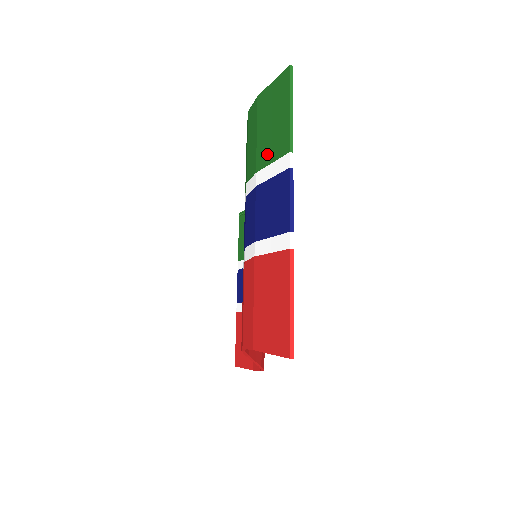
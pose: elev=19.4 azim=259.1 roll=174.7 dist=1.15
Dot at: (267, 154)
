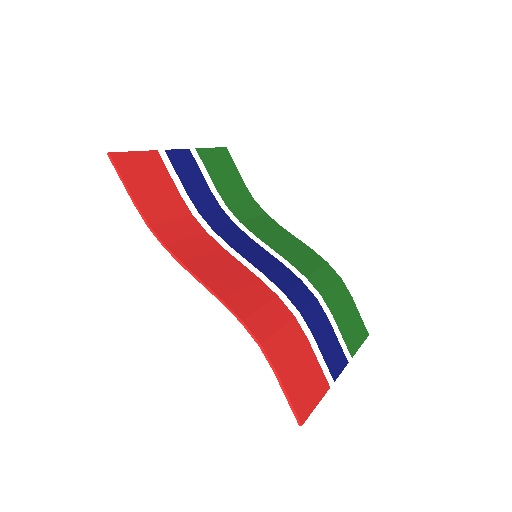
Dot at: (211, 174)
